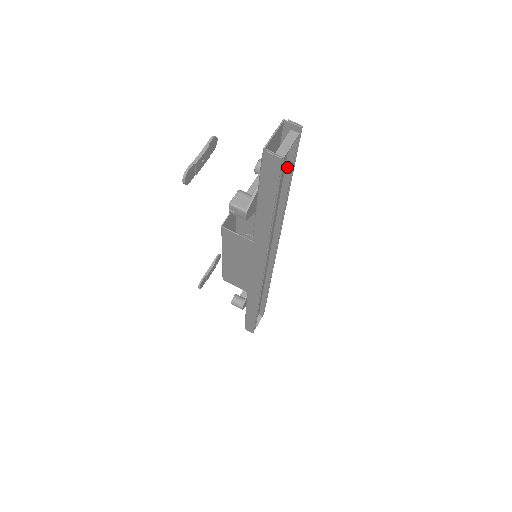
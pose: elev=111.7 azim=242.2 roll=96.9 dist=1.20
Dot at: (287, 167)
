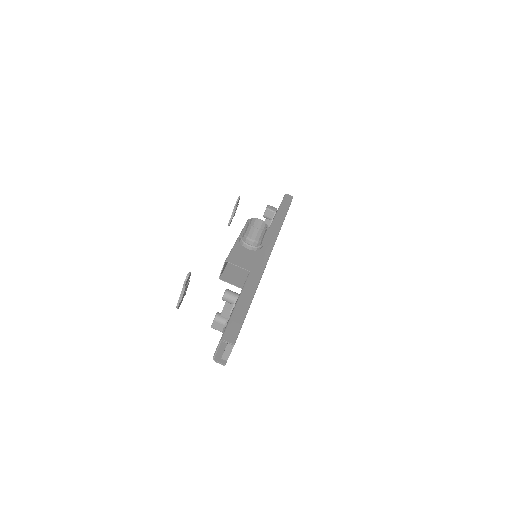
Dot at: occluded
